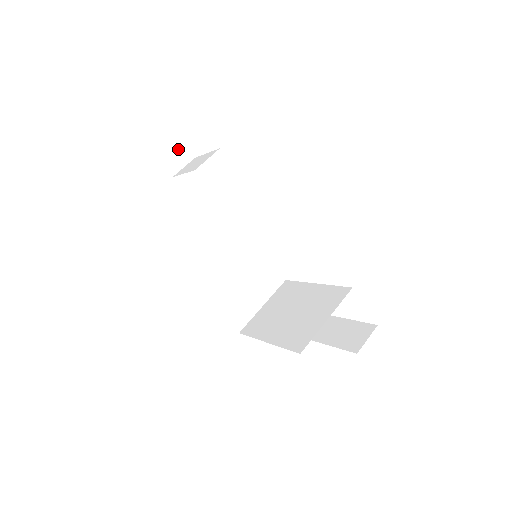
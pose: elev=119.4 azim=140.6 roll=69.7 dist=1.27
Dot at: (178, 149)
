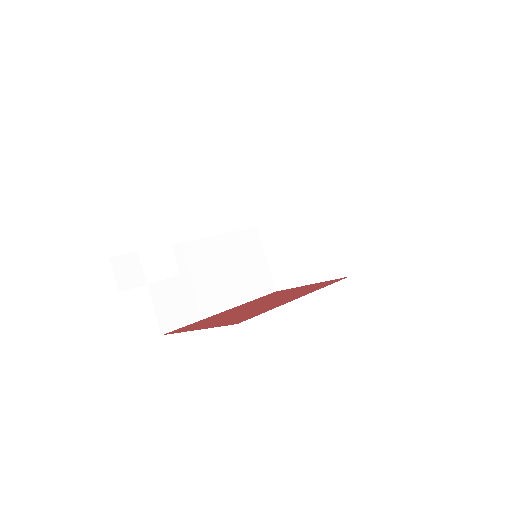
Dot at: (124, 264)
